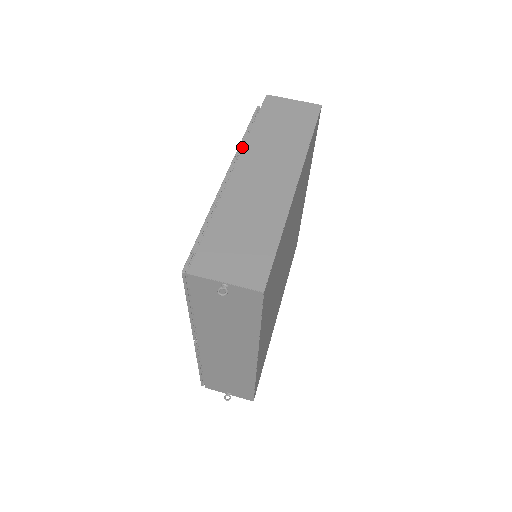
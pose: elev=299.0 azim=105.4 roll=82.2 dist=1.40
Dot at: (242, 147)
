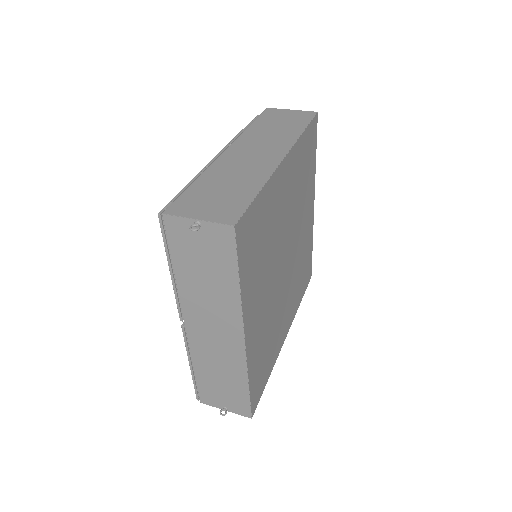
Dot at: occluded
